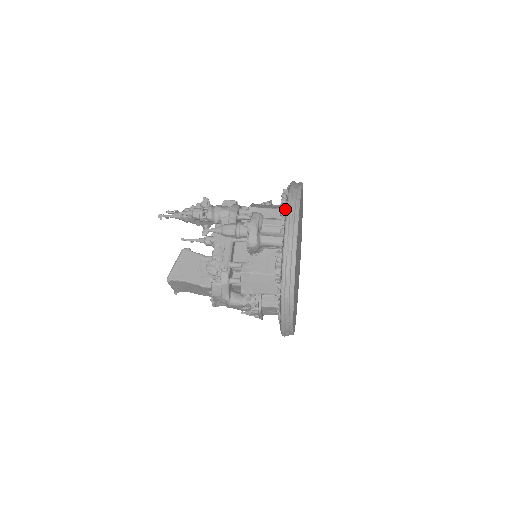
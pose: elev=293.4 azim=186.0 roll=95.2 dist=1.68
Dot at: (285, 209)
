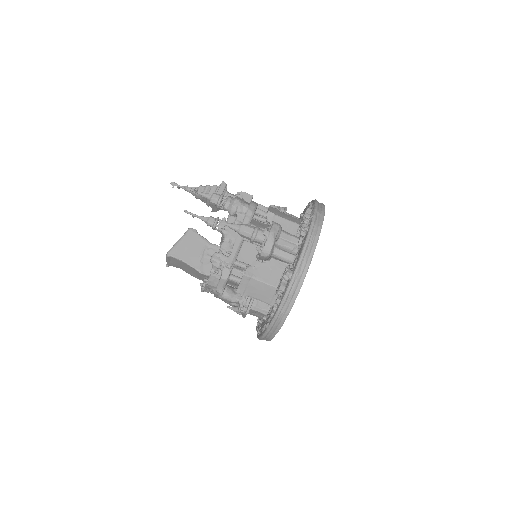
Dot at: (306, 231)
